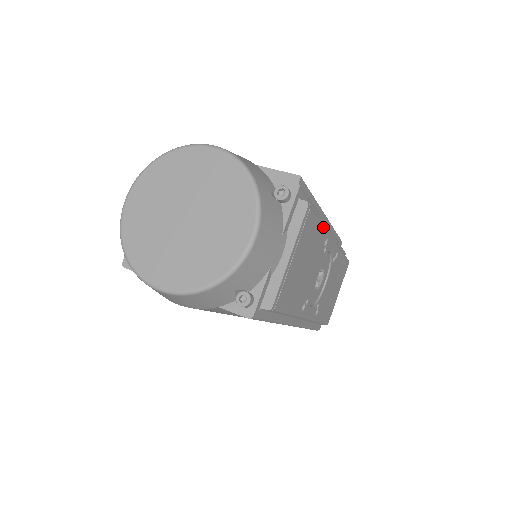
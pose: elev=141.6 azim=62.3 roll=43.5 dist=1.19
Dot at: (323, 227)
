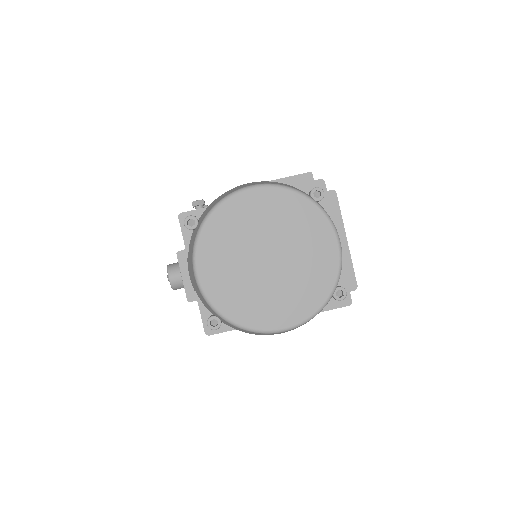
Dot at: occluded
